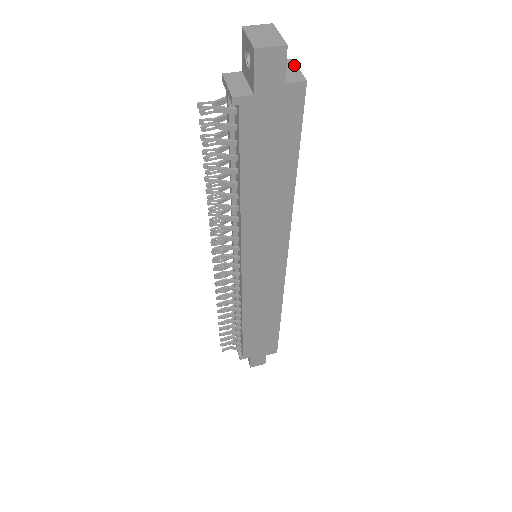
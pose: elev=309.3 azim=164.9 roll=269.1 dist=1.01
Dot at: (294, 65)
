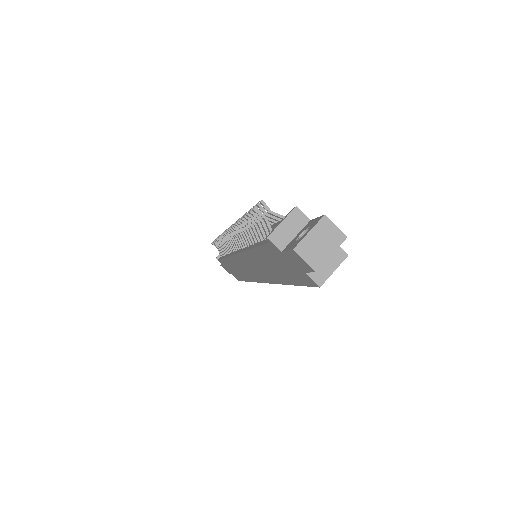
Dot at: (338, 263)
